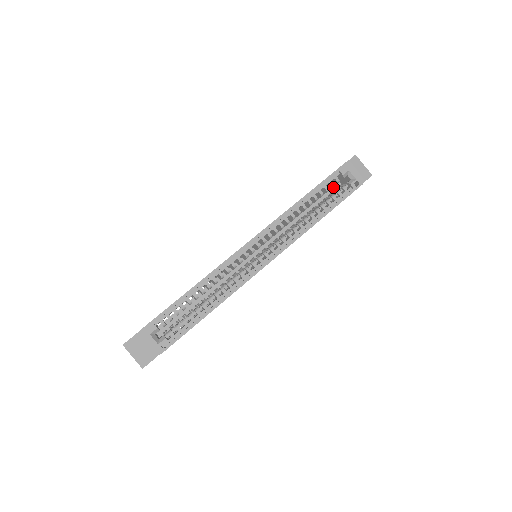
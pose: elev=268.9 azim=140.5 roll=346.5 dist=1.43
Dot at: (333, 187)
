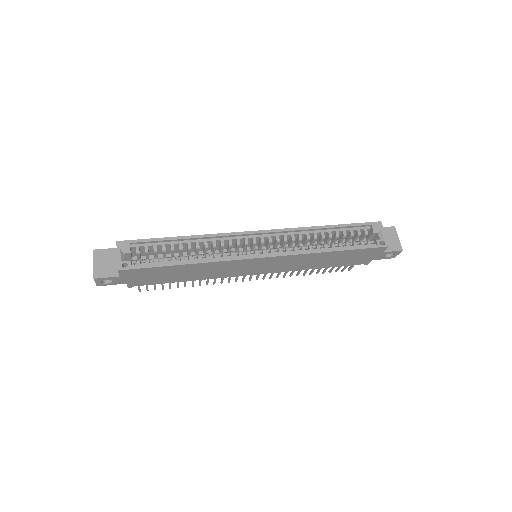
Dot at: occluded
